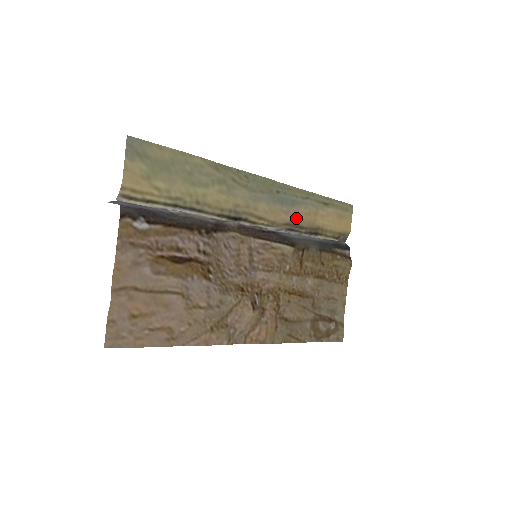
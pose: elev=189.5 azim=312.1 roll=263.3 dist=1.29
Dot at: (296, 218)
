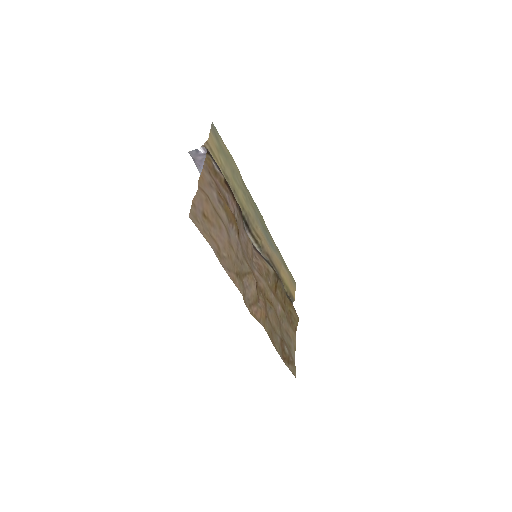
Dot at: (272, 257)
